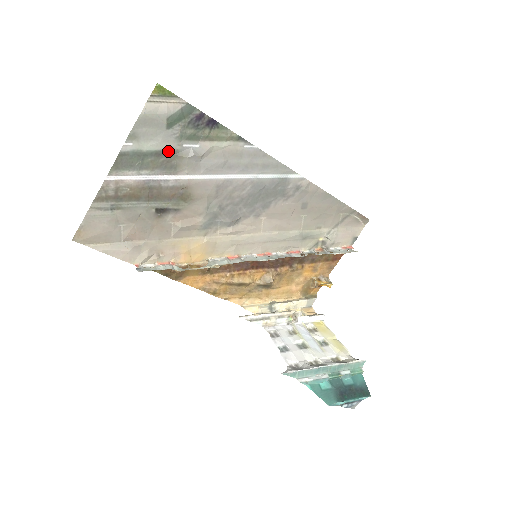
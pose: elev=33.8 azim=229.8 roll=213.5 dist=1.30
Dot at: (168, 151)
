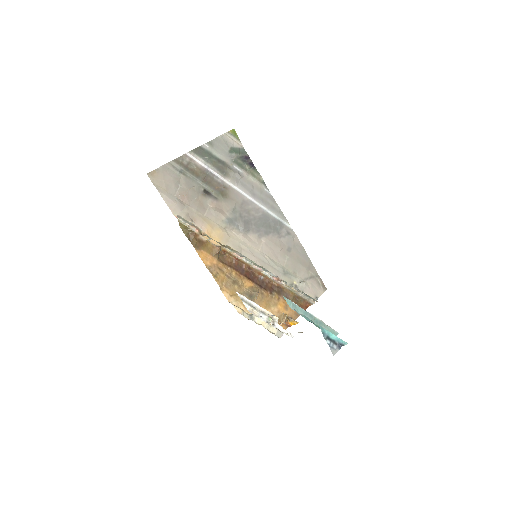
Dot at: (225, 163)
